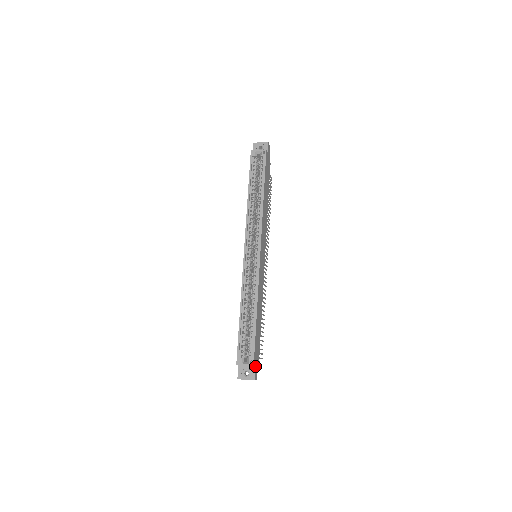
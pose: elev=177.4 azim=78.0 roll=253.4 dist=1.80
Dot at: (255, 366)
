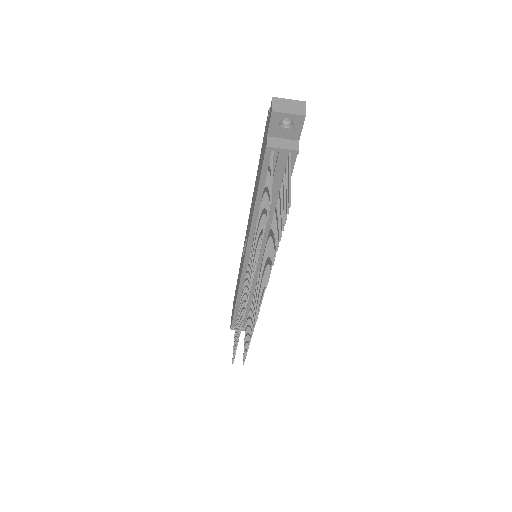
Dot at: occluded
